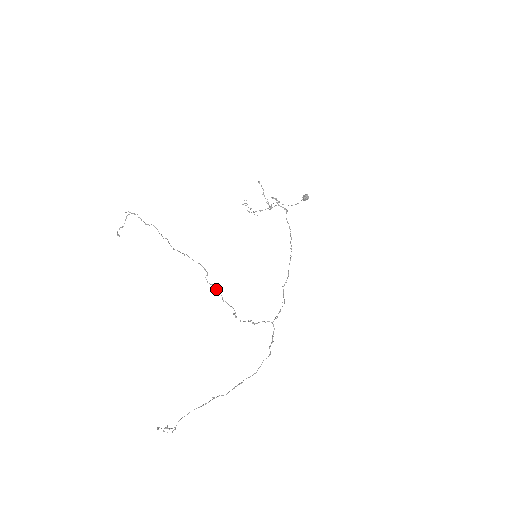
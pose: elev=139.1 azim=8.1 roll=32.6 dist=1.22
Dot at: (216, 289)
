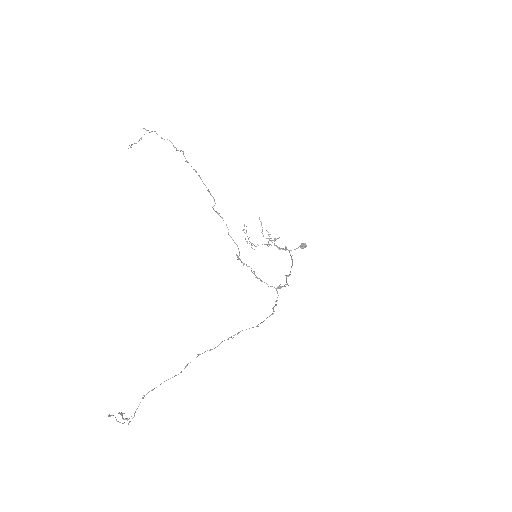
Dot at: occluded
